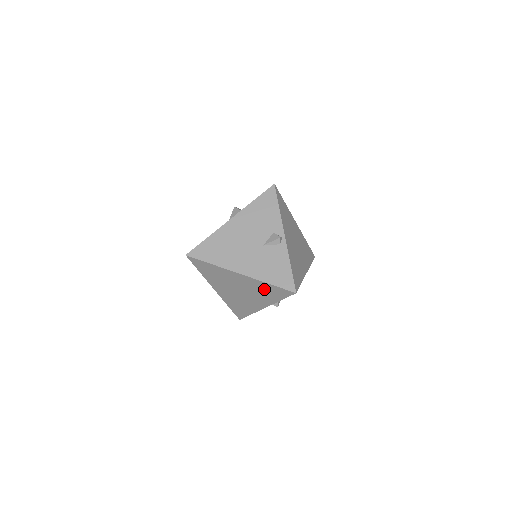
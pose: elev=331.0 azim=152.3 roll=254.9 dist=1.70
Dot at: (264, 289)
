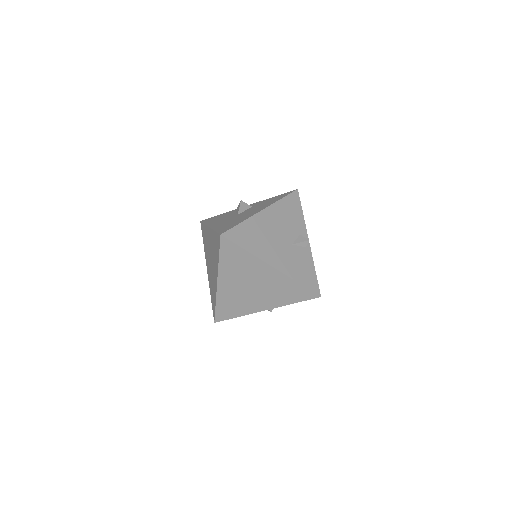
Dot at: (286, 288)
